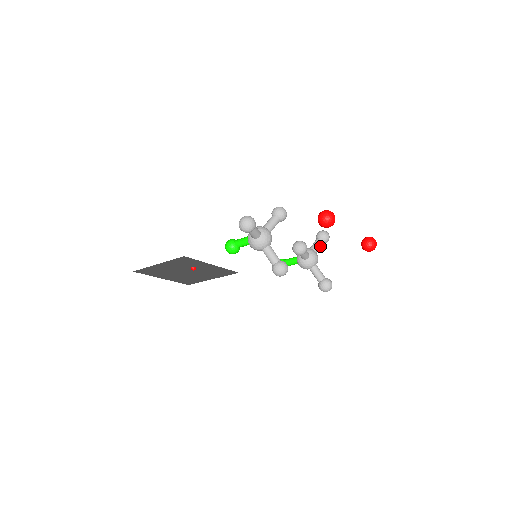
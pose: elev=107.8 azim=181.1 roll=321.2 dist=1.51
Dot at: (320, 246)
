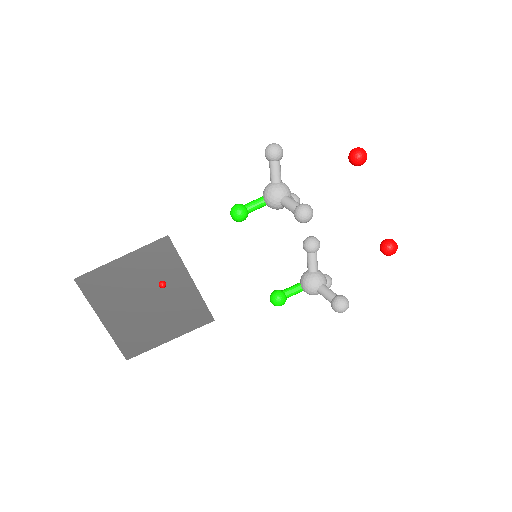
Dot at: occluded
